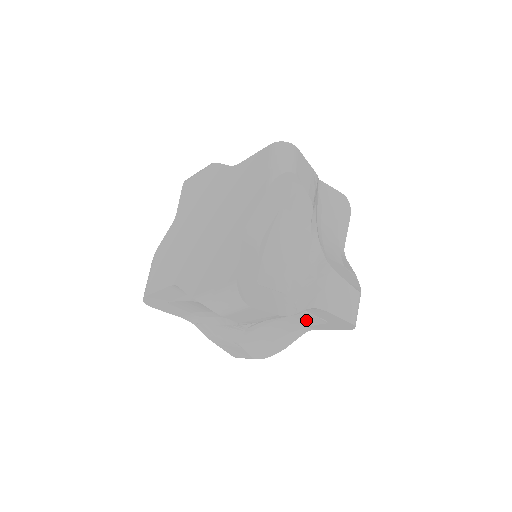
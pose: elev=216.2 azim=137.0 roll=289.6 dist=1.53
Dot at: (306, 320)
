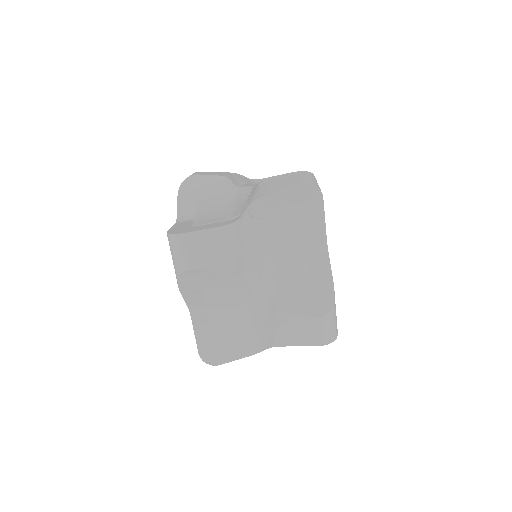
Dot at: (287, 229)
